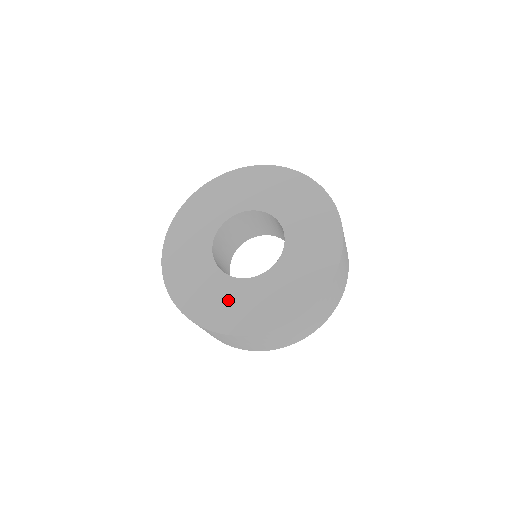
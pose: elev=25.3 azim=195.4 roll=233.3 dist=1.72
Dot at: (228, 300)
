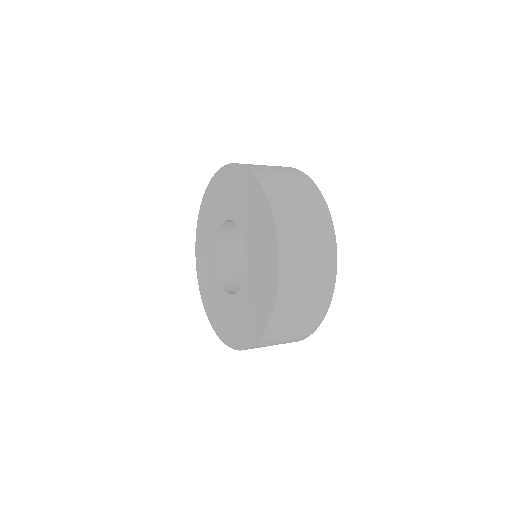
Dot at: (229, 316)
